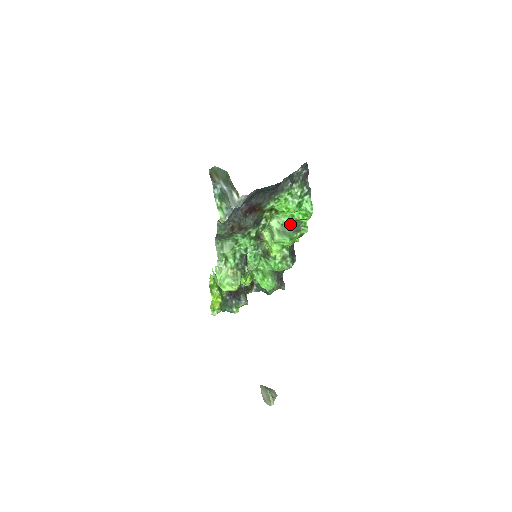
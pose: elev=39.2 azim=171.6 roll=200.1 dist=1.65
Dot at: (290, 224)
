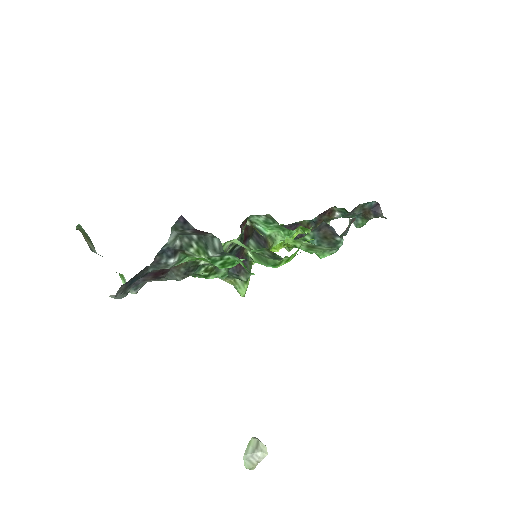
Dot at: (258, 251)
